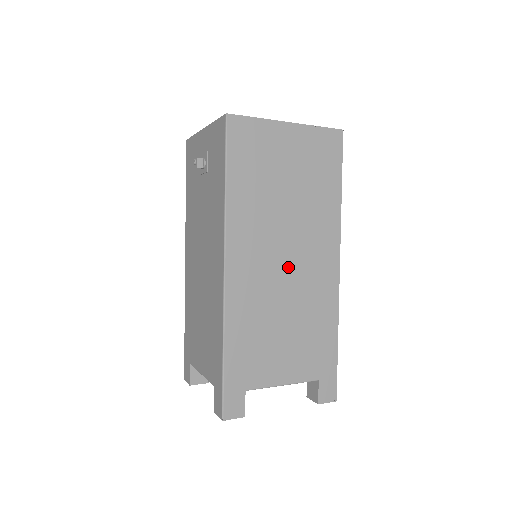
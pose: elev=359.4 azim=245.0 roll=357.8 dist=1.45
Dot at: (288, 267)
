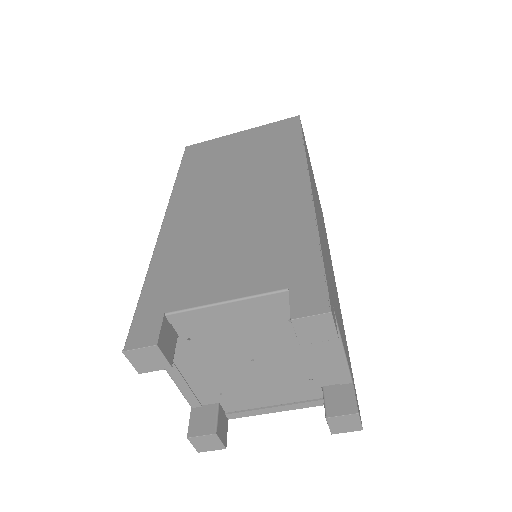
Dot at: (237, 201)
